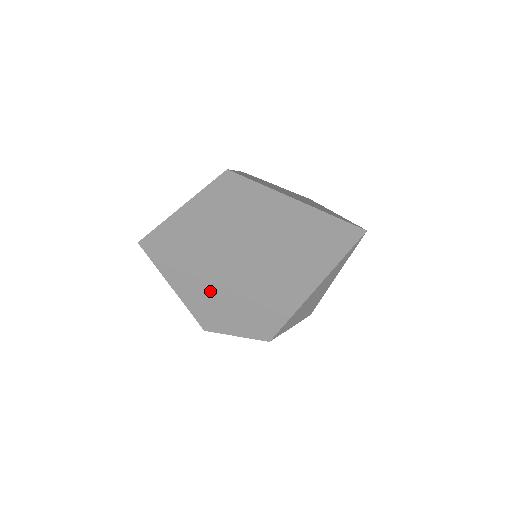
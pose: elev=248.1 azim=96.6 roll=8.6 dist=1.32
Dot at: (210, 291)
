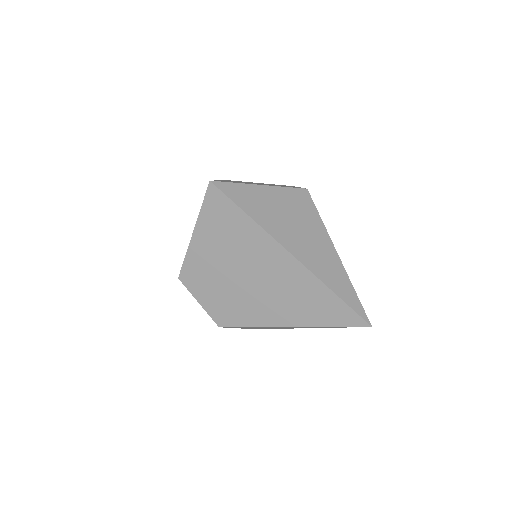
Dot at: (221, 260)
